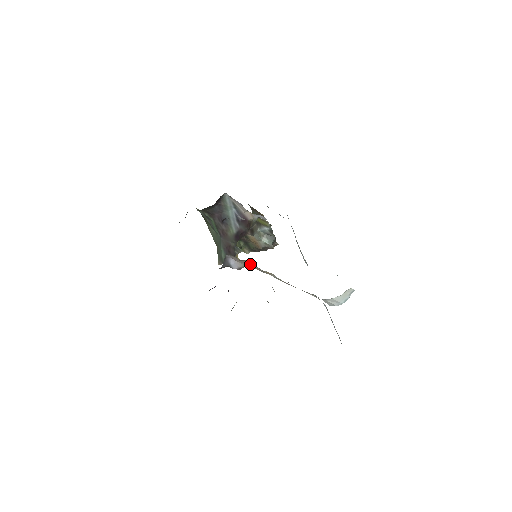
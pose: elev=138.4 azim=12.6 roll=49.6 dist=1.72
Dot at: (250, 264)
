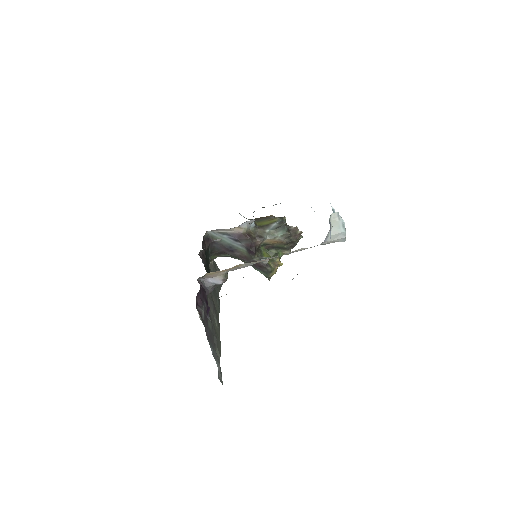
Dot at: (214, 272)
